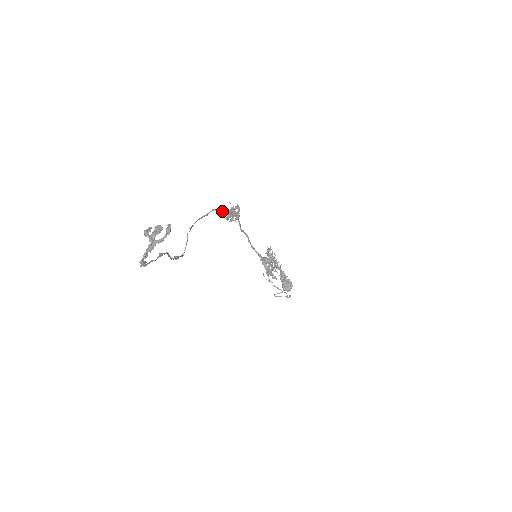
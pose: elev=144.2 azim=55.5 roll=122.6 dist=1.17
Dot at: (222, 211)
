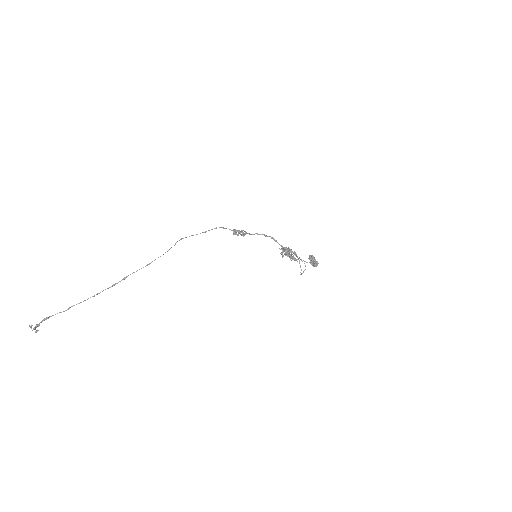
Dot at: occluded
